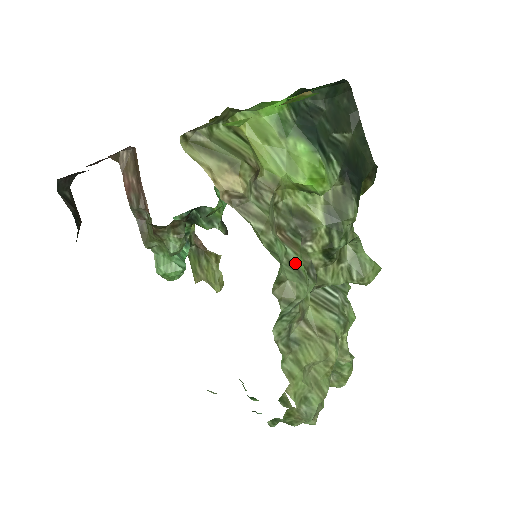
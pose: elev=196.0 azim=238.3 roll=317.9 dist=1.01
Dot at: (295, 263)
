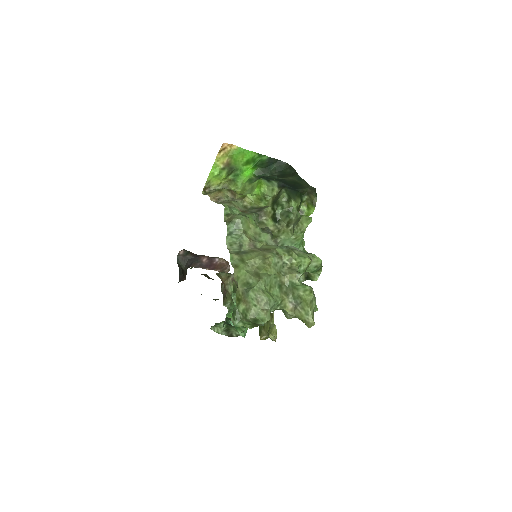
Dot at: occluded
